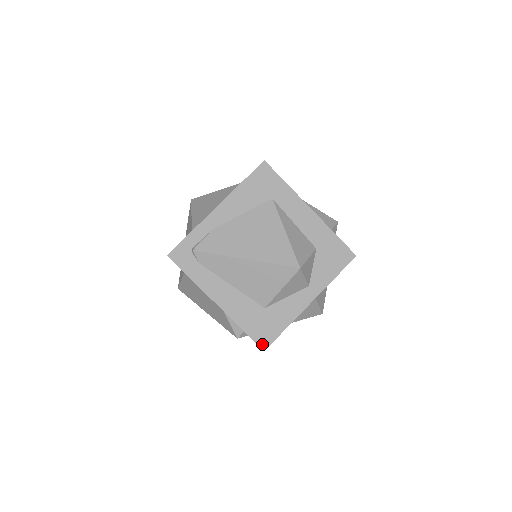
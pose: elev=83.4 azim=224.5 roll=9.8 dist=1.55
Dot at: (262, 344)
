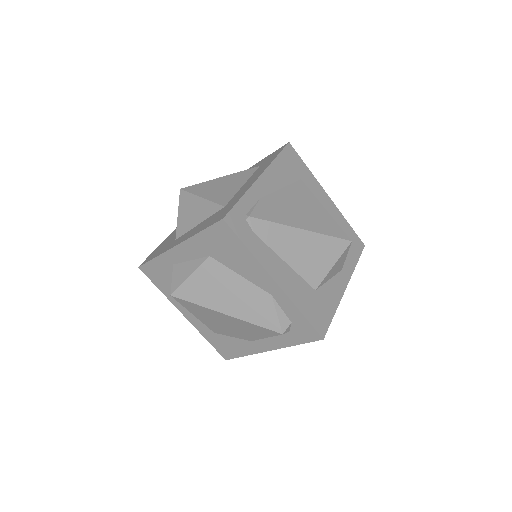
Dot at: (320, 331)
